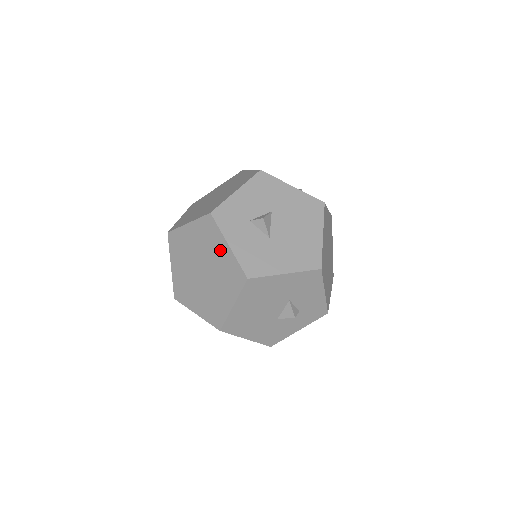
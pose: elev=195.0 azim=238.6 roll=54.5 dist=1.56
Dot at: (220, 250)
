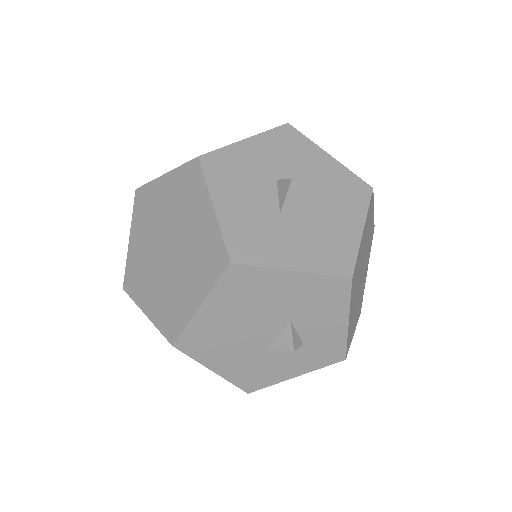
Dot at: (199, 215)
